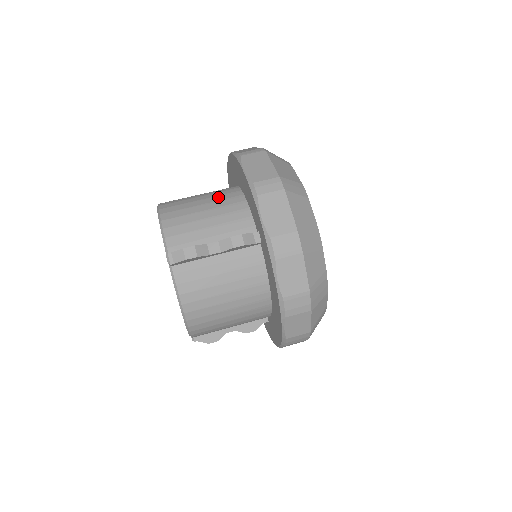
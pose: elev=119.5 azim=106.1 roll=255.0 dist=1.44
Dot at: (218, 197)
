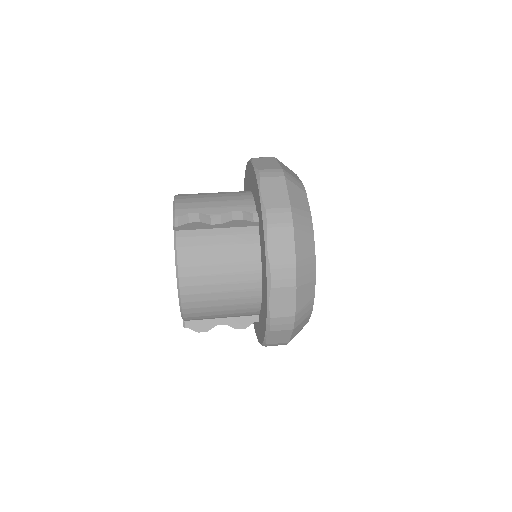
Dot at: (229, 192)
